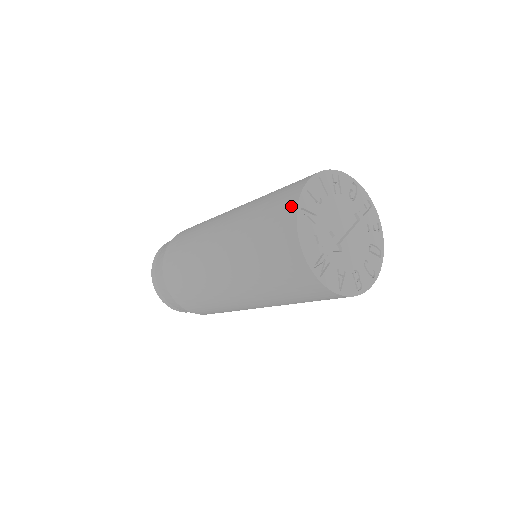
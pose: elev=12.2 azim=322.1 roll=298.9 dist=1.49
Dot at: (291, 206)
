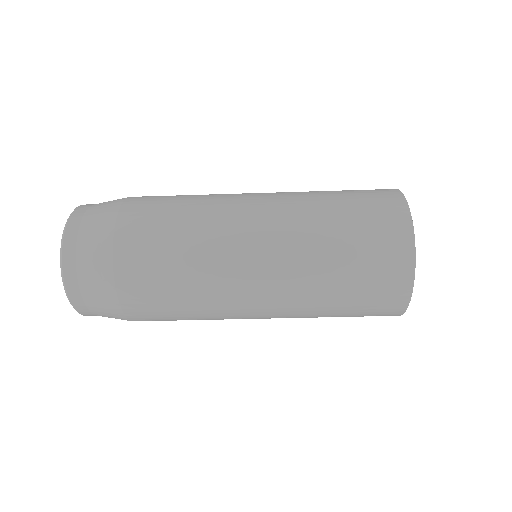
Dot at: (389, 189)
